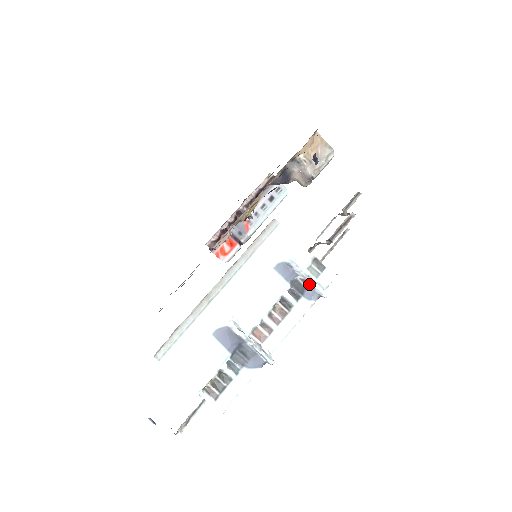
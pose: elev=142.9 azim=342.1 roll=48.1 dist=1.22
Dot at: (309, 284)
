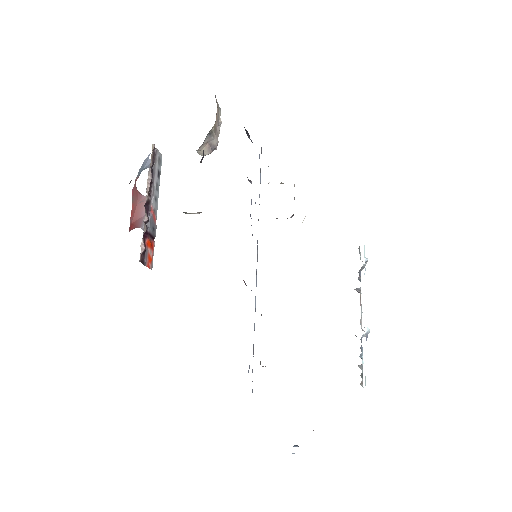
Dot at: (363, 267)
